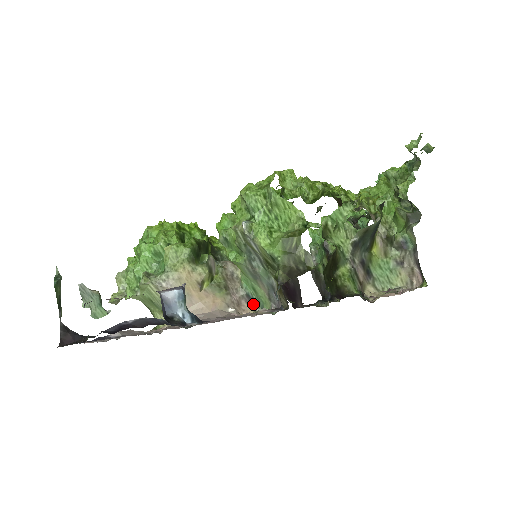
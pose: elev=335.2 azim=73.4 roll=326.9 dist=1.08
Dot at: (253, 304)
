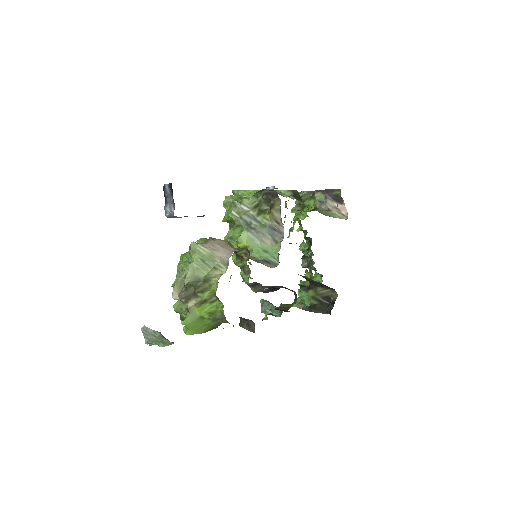
Dot at: (272, 265)
